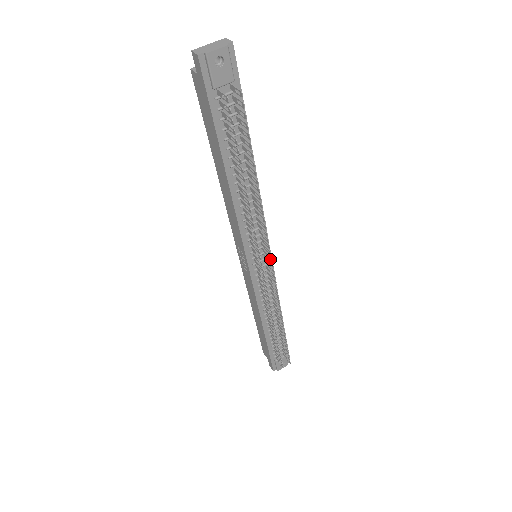
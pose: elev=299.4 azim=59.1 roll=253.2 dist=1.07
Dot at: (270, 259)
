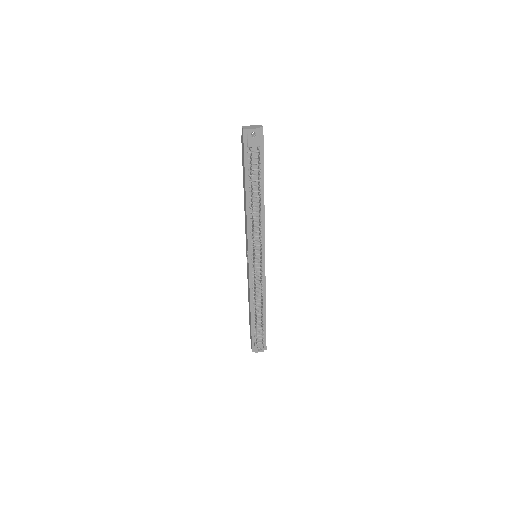
Dot at: (261, 258)
